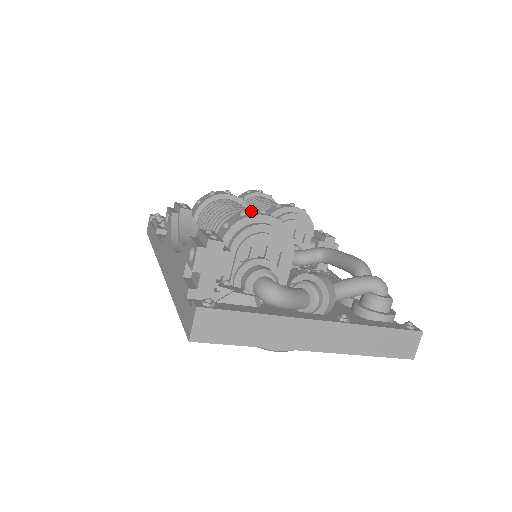
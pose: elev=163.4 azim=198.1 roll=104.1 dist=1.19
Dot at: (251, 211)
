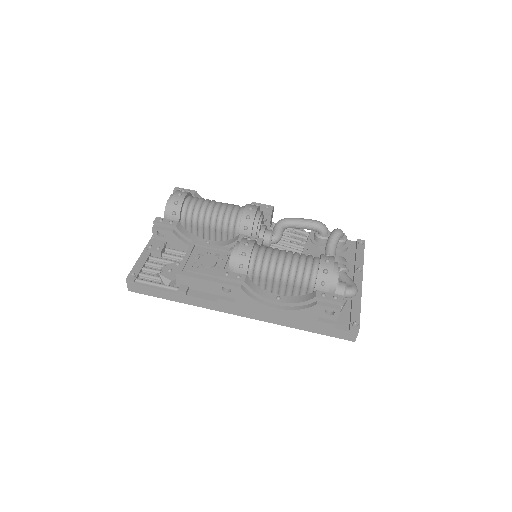
Dot at: (323, 265)
